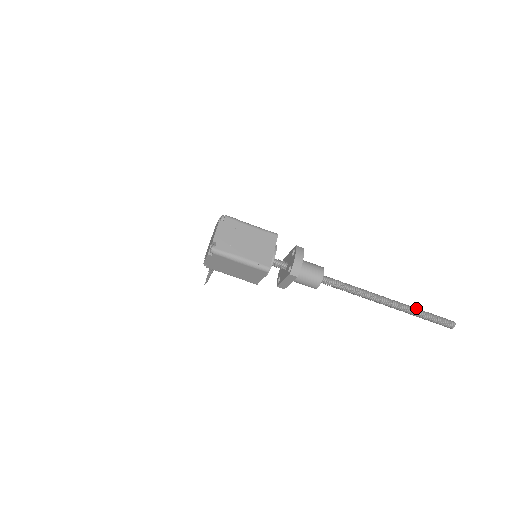
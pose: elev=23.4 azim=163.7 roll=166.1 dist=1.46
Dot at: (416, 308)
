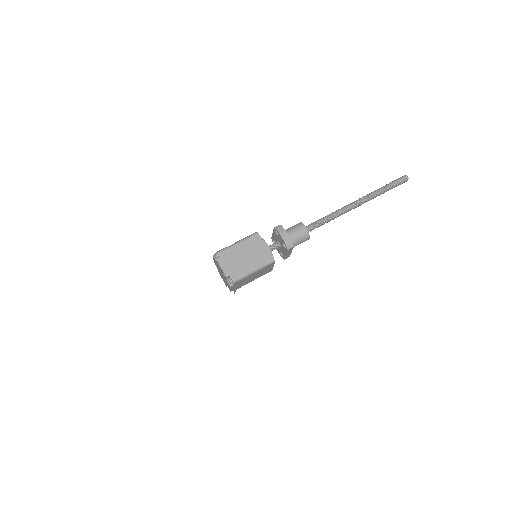
Dot at: (376, 190)
